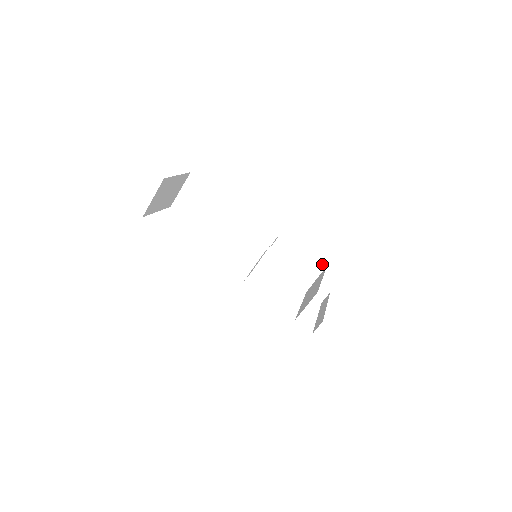
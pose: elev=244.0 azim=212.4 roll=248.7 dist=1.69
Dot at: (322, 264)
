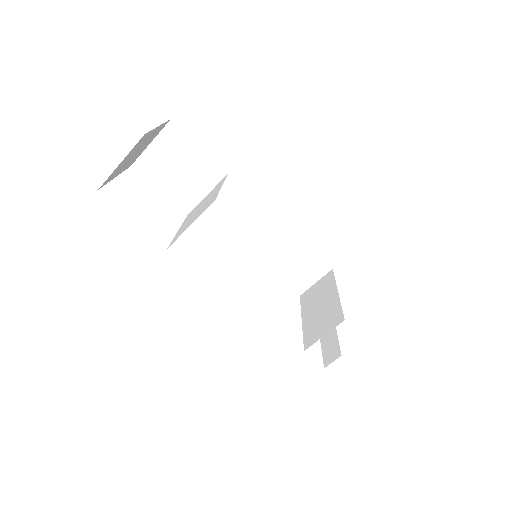
Dot at: (328, 265)
